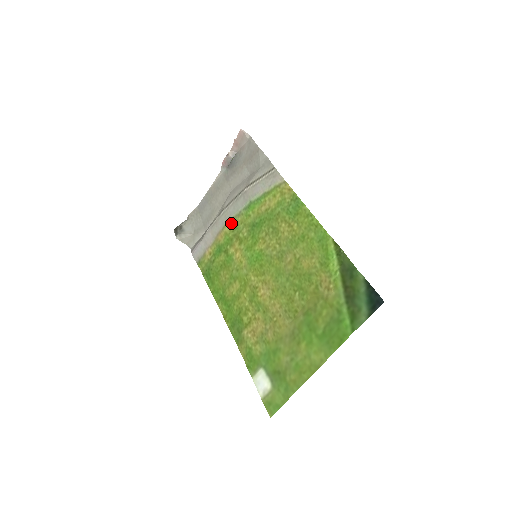
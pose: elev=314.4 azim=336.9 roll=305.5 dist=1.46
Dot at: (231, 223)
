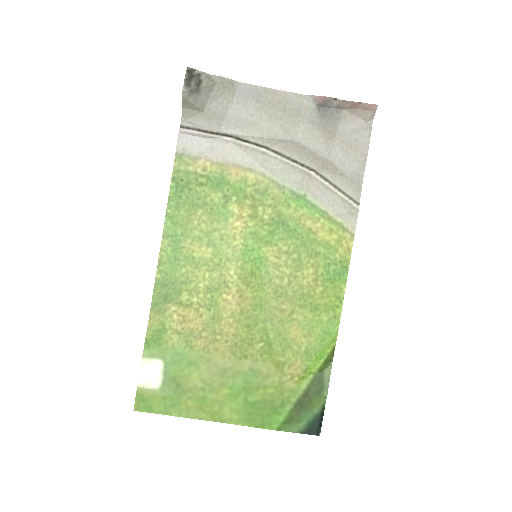
Dot at: (263, 180)
